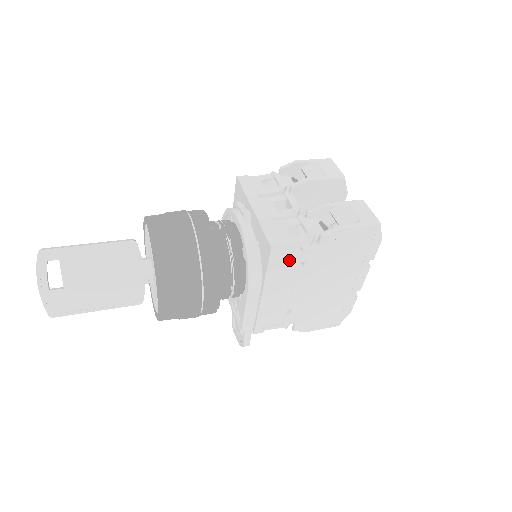
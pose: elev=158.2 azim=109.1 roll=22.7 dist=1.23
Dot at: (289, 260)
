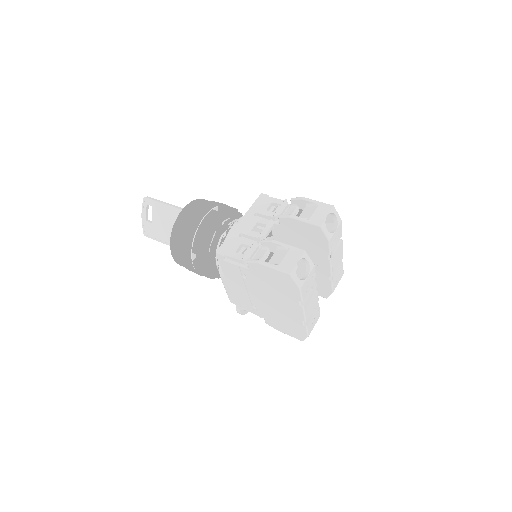
Dot at: (233, 267)
